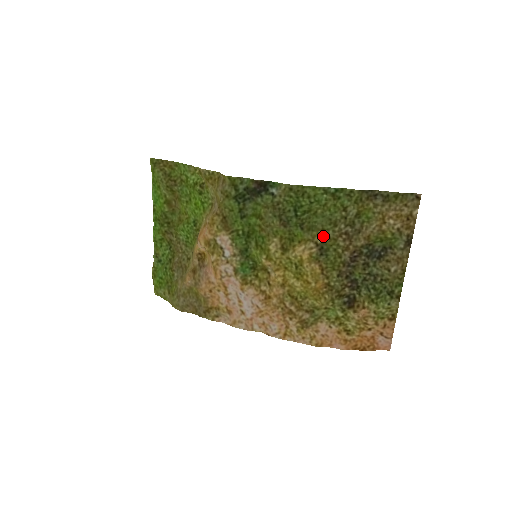
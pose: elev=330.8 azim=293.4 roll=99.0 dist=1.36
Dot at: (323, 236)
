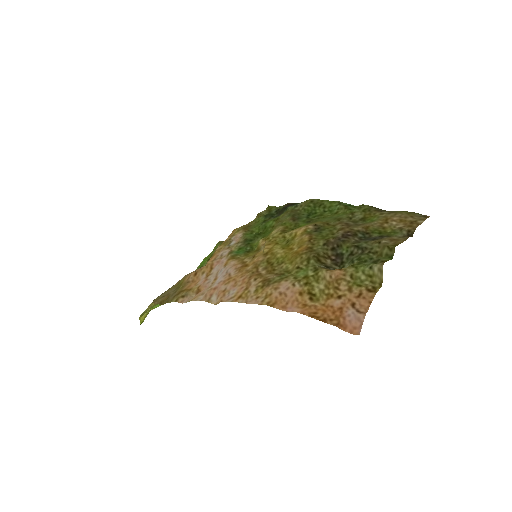
Dot at: (324, 223)
